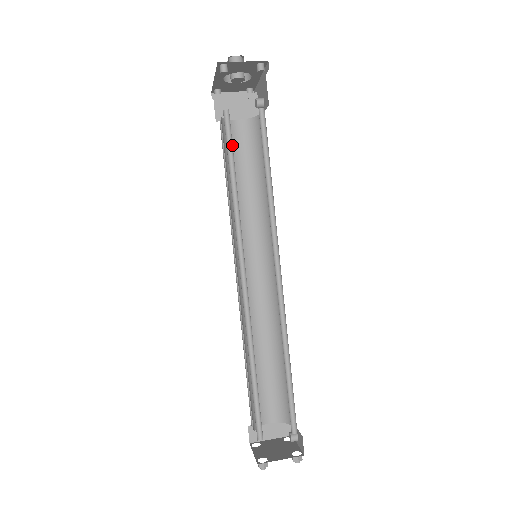
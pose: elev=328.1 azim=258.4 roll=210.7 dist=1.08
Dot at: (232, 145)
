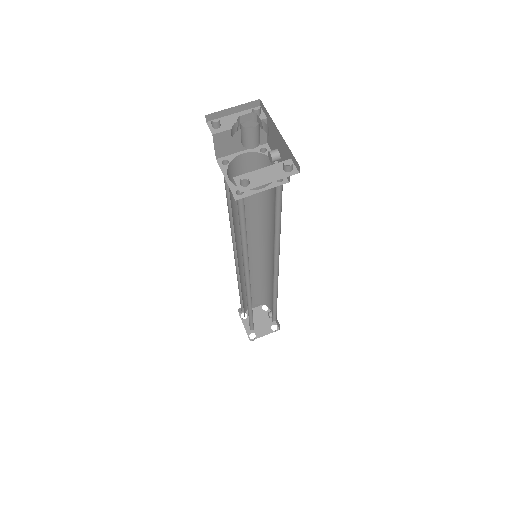
Dot at: (244, 215)
